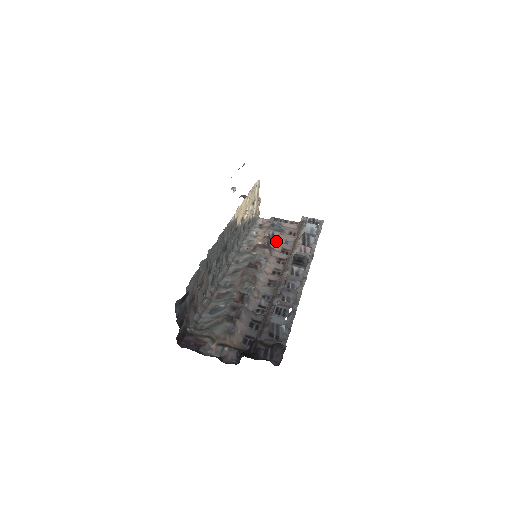
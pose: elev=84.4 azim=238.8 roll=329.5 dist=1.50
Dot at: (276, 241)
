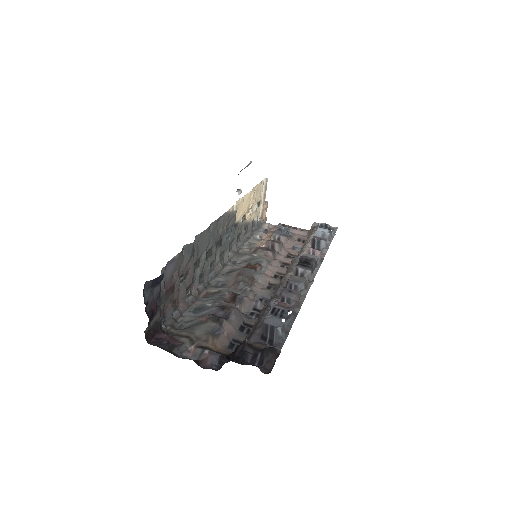
Dot at: (282, 245)
